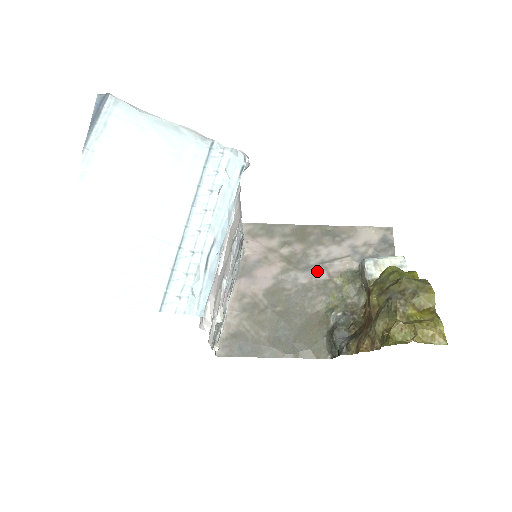
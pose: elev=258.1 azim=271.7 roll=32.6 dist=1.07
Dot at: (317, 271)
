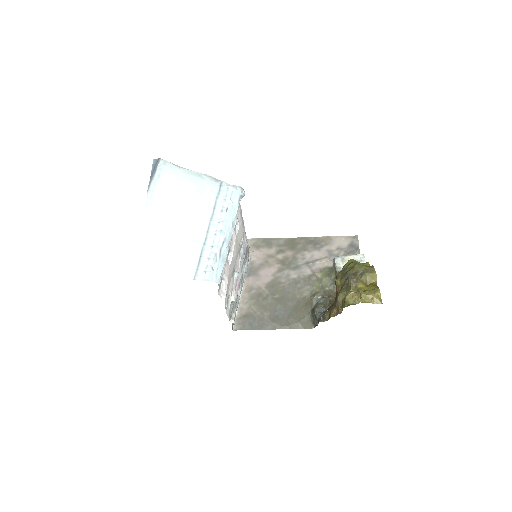
Dot at: (303, 269)
